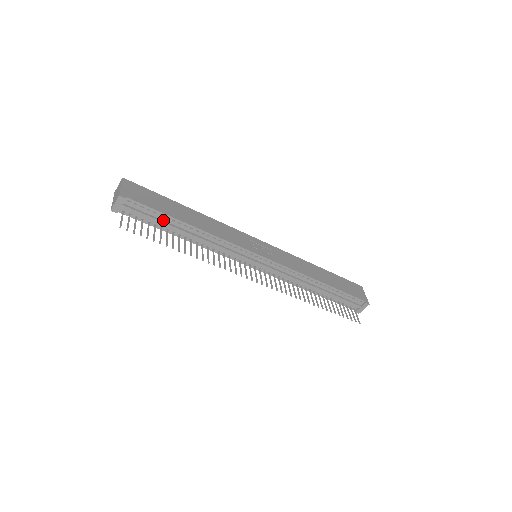
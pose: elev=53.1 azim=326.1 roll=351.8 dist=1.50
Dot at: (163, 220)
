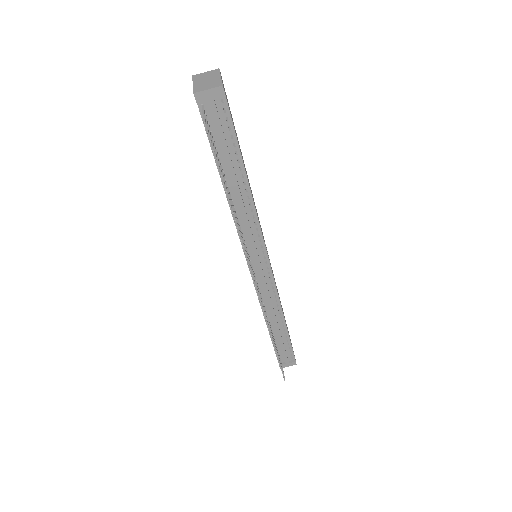
Dot at: (229, 152)
